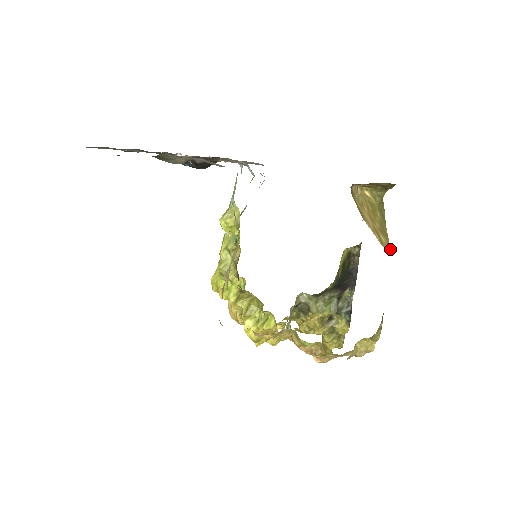
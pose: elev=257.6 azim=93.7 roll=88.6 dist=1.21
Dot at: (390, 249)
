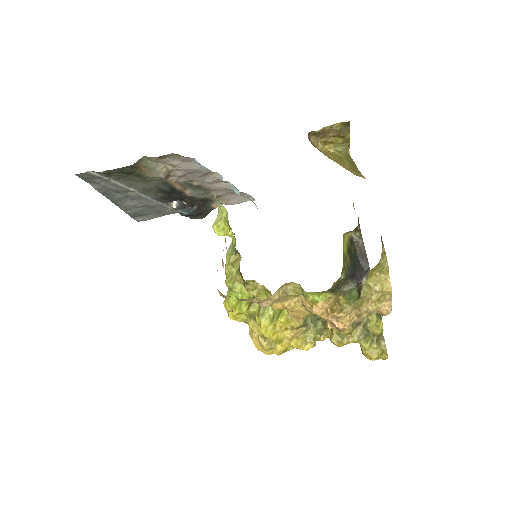
Dot at: (364, 177)
